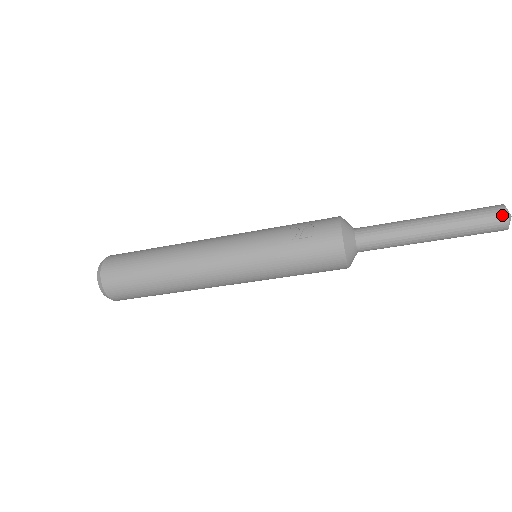
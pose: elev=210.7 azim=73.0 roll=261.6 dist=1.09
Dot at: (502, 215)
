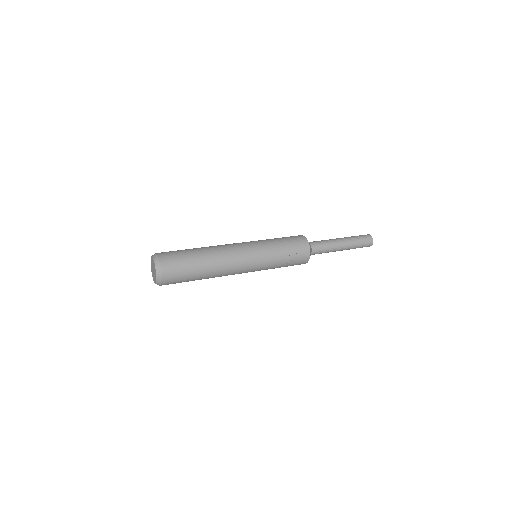
Dot at: occluded
